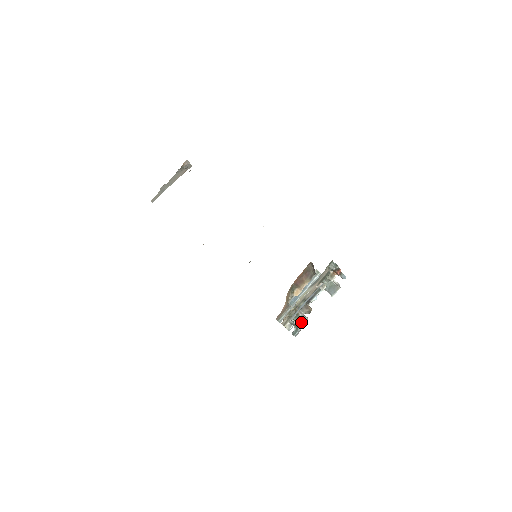
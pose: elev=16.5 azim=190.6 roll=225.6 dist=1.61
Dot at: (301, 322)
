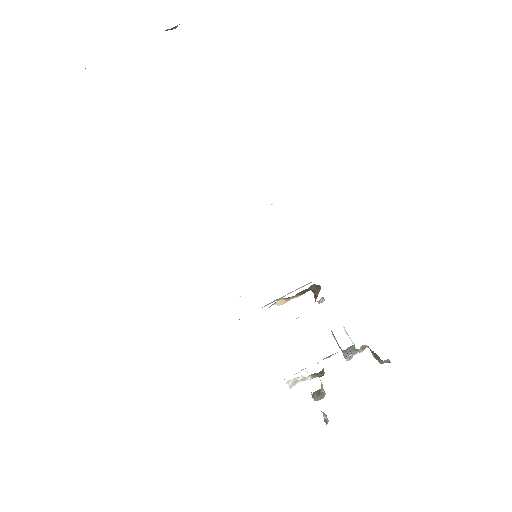
Dot at: (319, 398)
